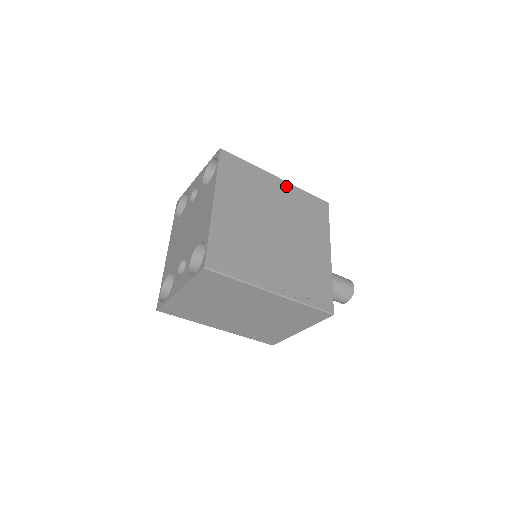
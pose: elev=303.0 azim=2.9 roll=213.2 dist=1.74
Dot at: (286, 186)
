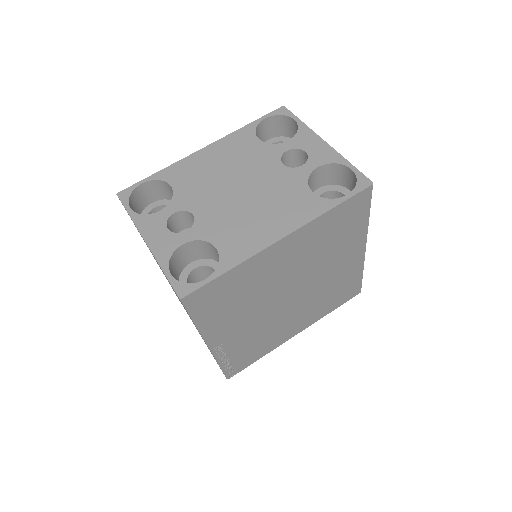
Dot at: (358, 260)
